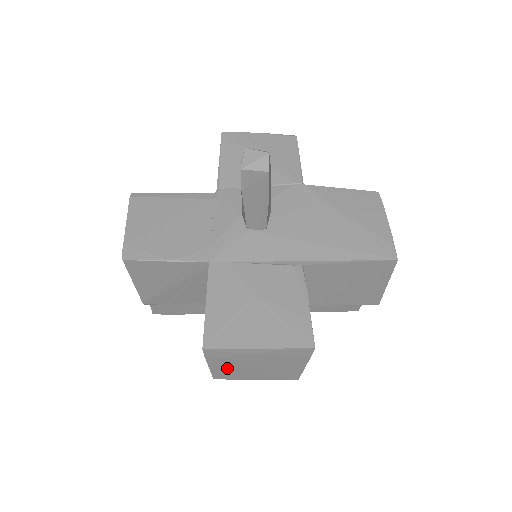
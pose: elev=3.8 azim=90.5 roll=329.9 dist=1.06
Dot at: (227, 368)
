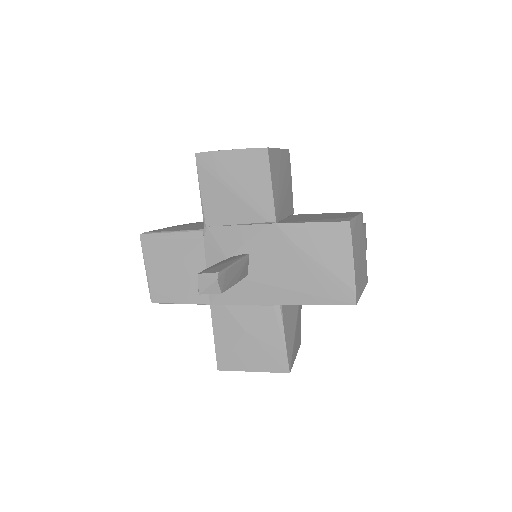
Dot at: occluded
